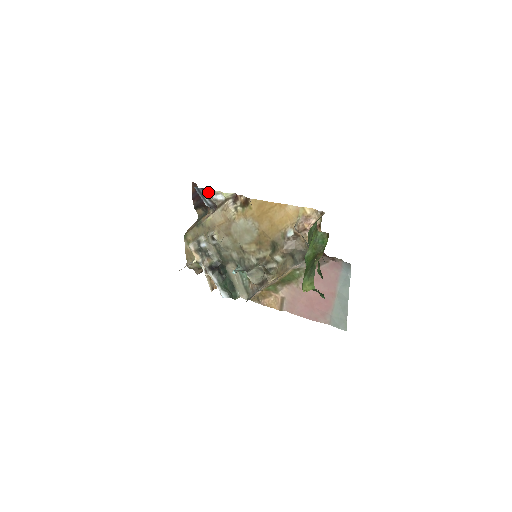
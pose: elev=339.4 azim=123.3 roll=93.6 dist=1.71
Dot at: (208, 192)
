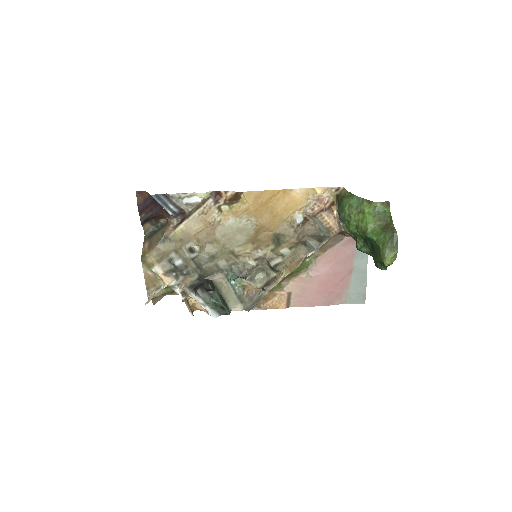
Dot at: (174, 197)
